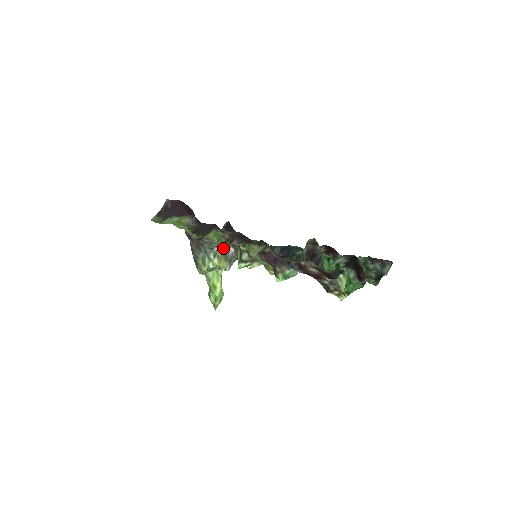
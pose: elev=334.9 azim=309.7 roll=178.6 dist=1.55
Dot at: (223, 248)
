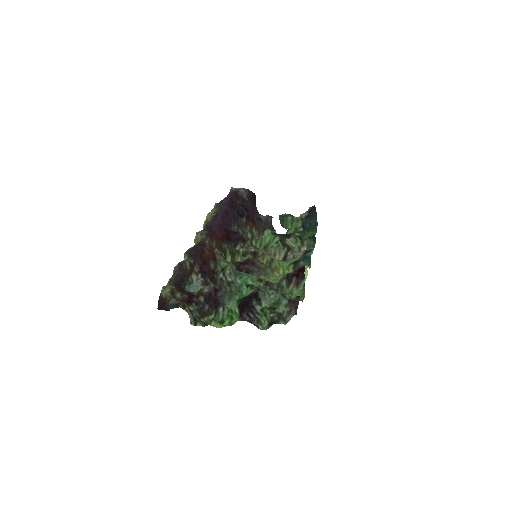
Dot at: occluded
